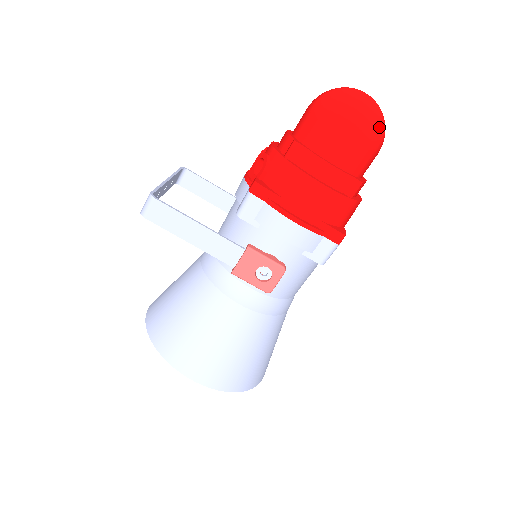
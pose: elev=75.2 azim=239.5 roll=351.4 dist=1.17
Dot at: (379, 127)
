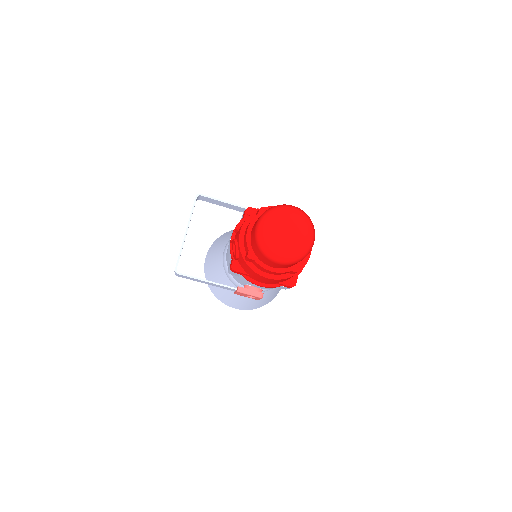
Dot at: (301, 255)
